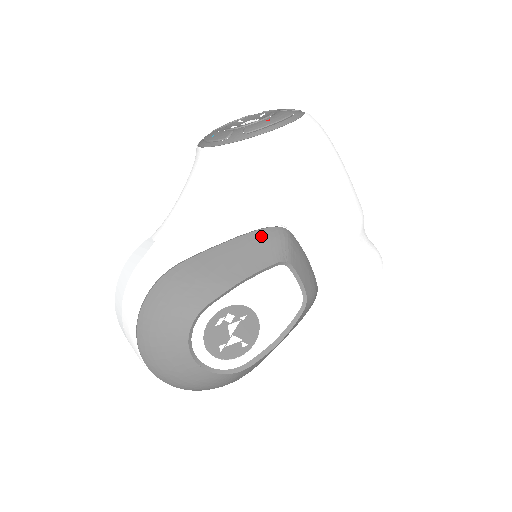
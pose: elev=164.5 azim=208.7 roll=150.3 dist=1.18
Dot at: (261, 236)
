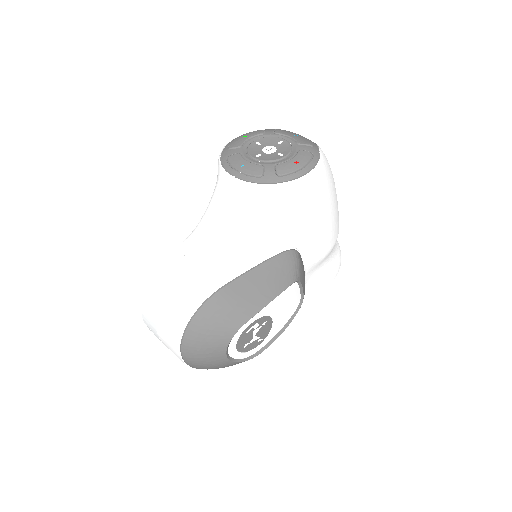
Dot at: (282, 260)
